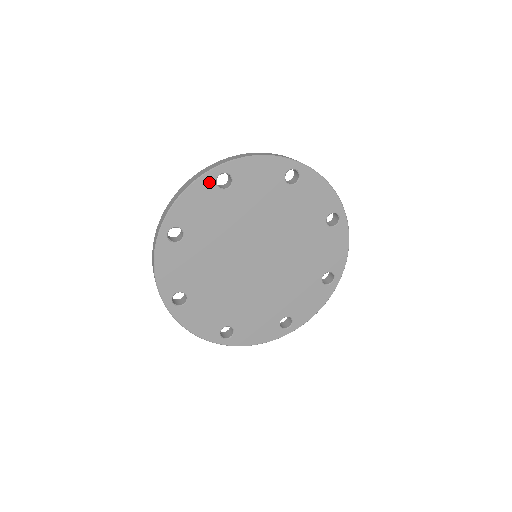
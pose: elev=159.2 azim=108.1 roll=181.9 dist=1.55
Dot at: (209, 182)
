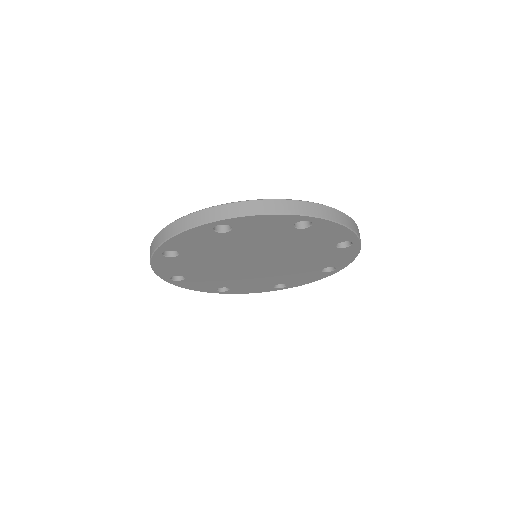
Dot at: (205, 229)
